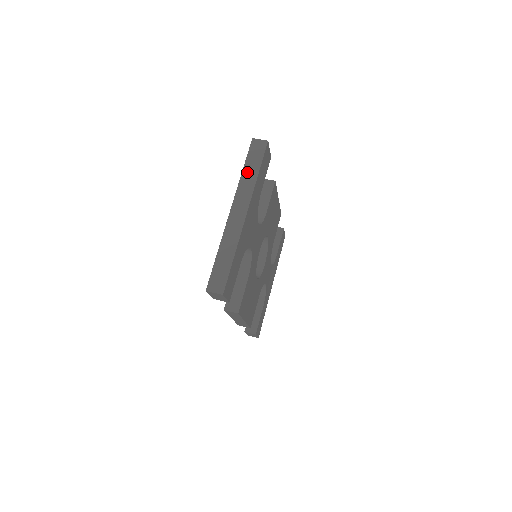
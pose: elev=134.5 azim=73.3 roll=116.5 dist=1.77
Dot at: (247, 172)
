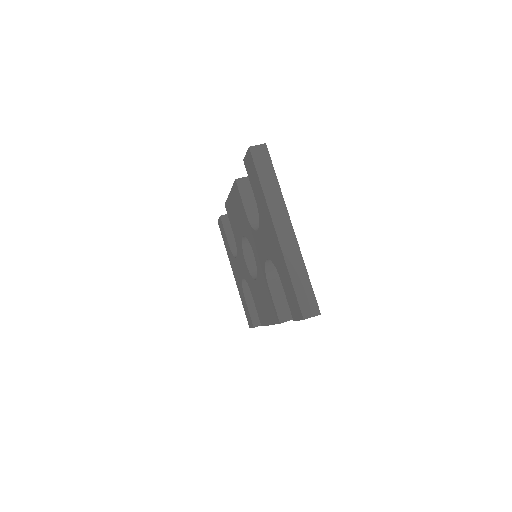
Dot at: (267, 185)
